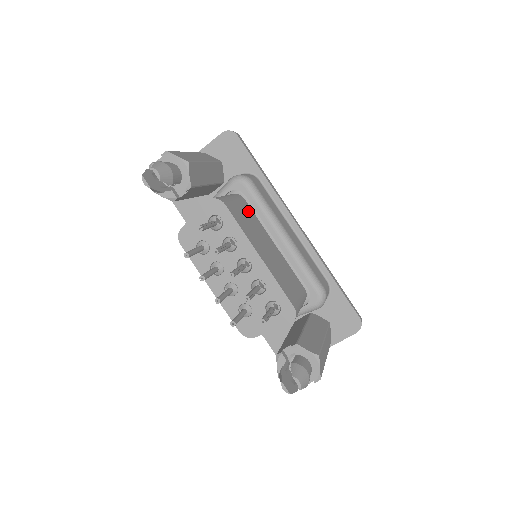
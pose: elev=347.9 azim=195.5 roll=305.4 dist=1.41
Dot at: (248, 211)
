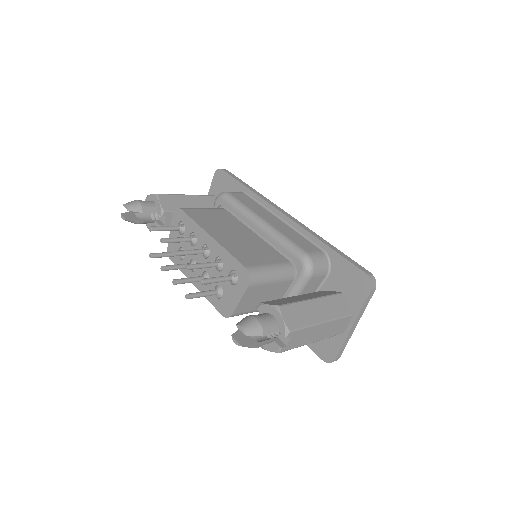
Dot at: (224, 215)
